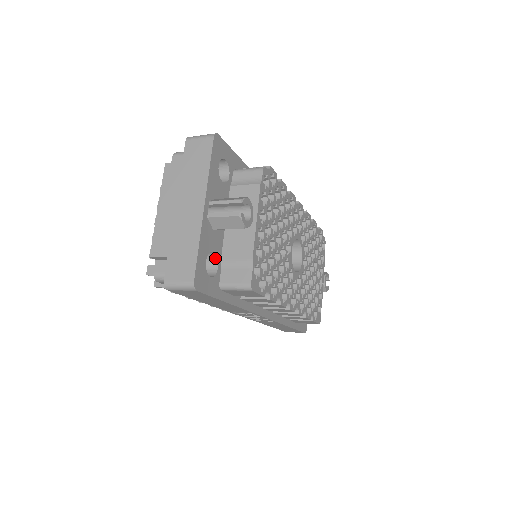
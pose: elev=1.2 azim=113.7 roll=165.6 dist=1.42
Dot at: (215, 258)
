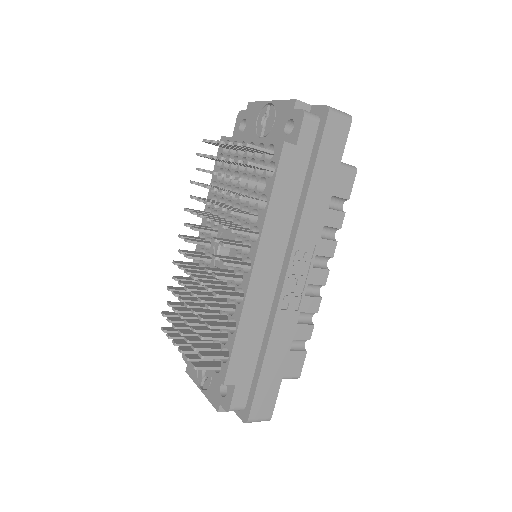
Dot at: occluded
